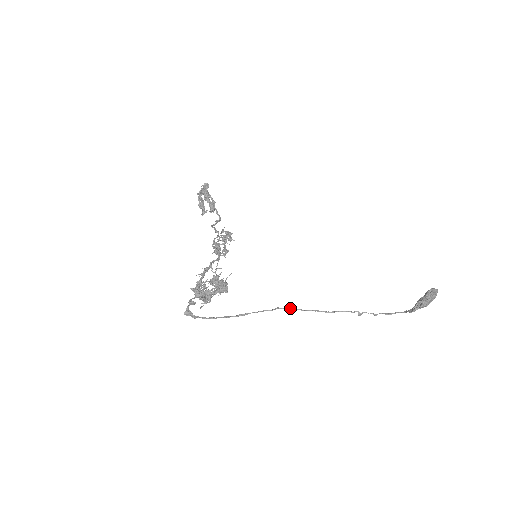
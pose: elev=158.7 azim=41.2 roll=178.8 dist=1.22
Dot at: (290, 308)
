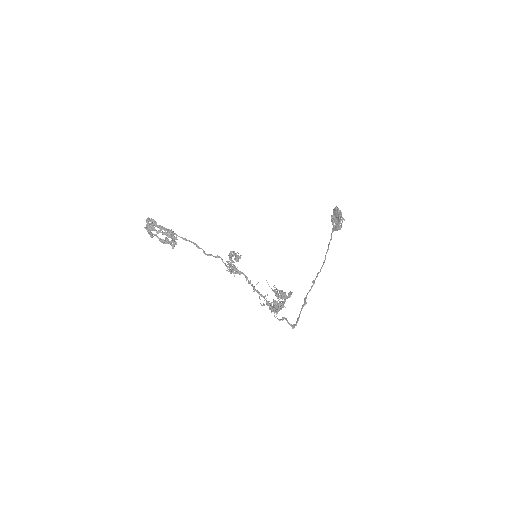
Dot at: (317, 276)
